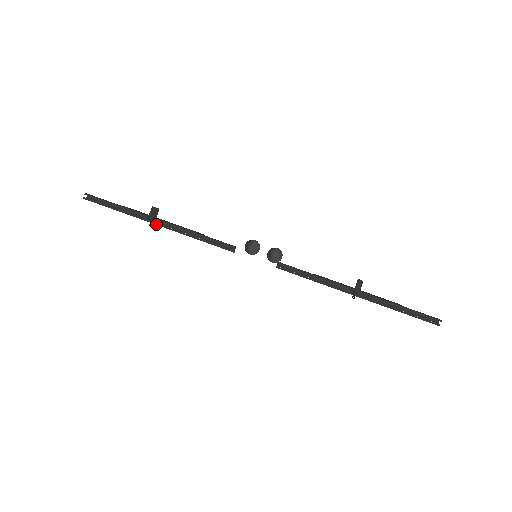
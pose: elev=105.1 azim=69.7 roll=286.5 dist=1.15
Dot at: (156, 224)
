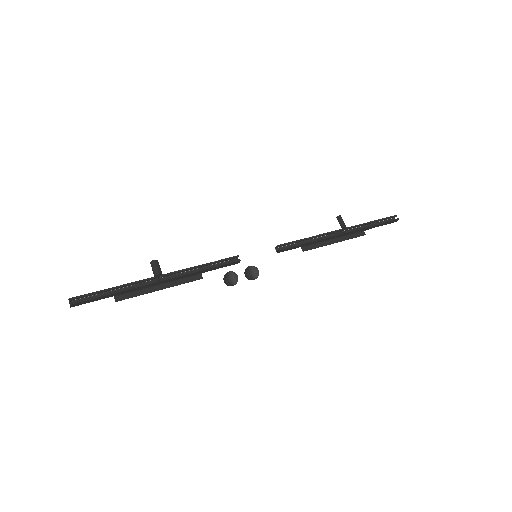
Dot at: (160, 281)
